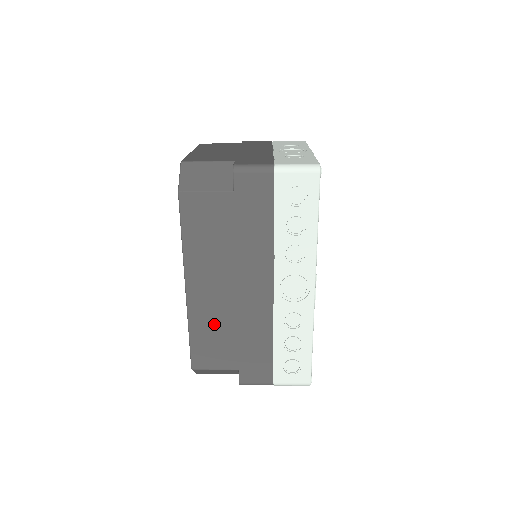
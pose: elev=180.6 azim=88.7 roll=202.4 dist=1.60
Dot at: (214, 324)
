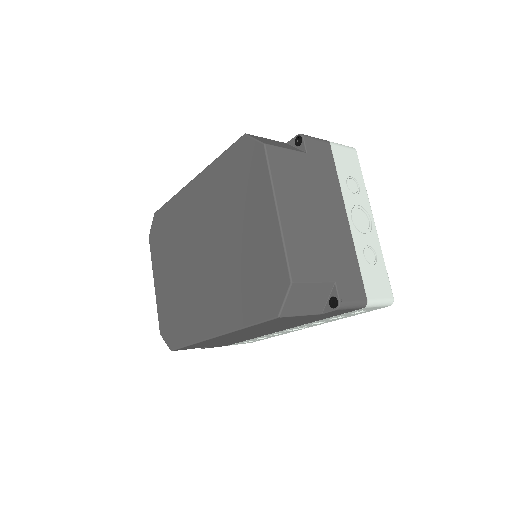
Dot at: (217, 341)
